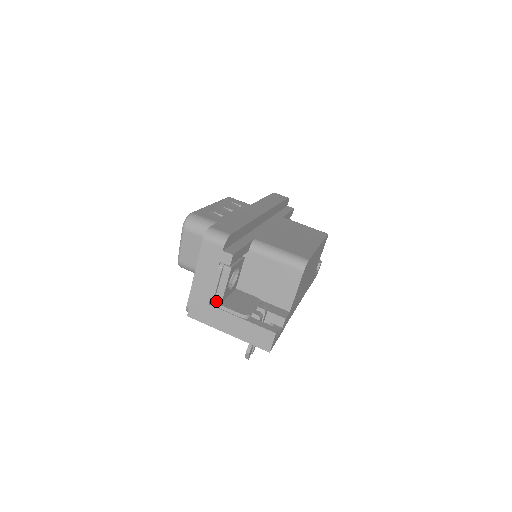
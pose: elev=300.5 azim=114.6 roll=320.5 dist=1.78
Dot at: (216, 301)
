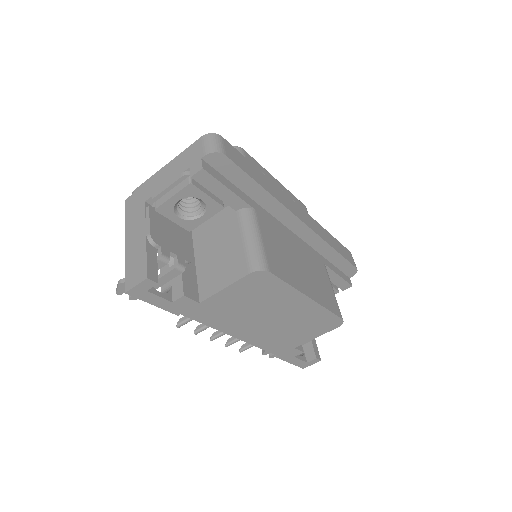
Dot at: (154, 207)
